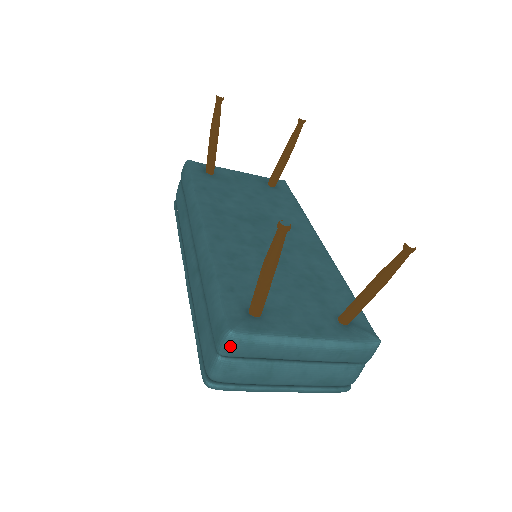
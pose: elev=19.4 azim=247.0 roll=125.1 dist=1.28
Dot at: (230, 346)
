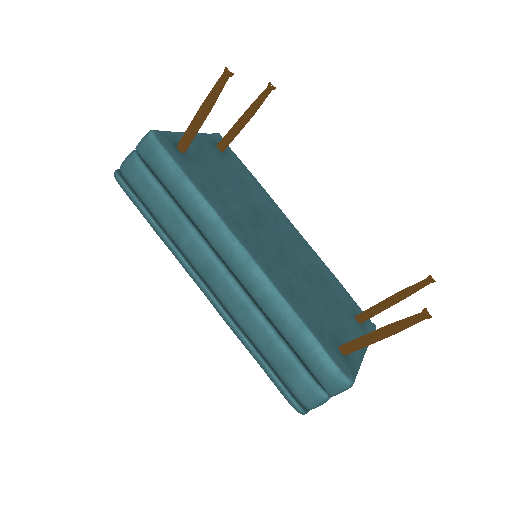
Dot at: (345, 390)
